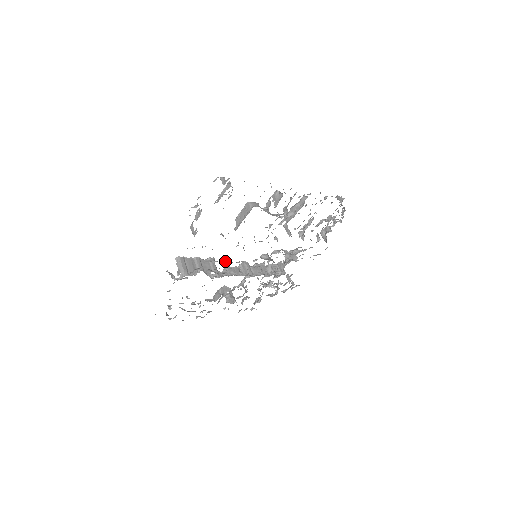
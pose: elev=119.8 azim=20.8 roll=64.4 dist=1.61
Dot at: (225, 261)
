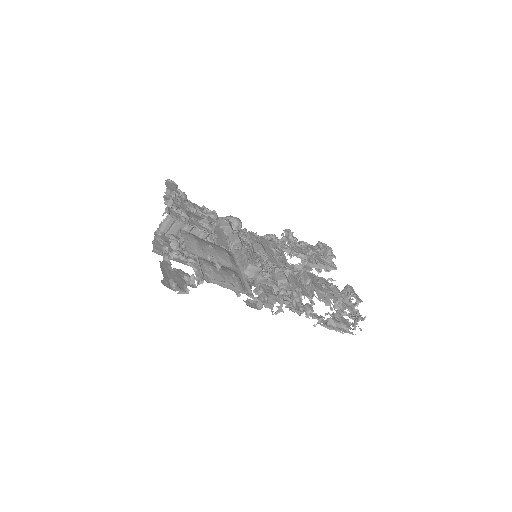
Dot at: (195, 261)
